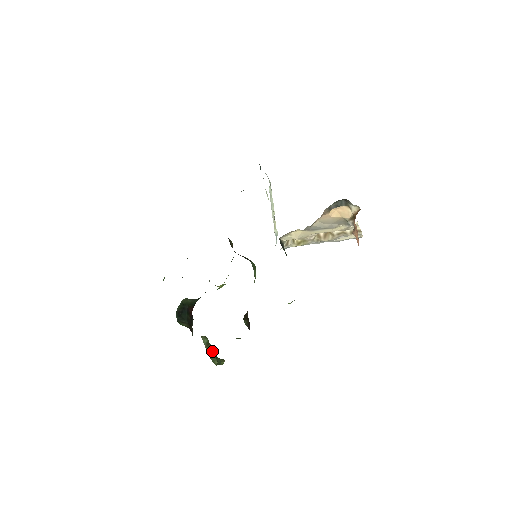
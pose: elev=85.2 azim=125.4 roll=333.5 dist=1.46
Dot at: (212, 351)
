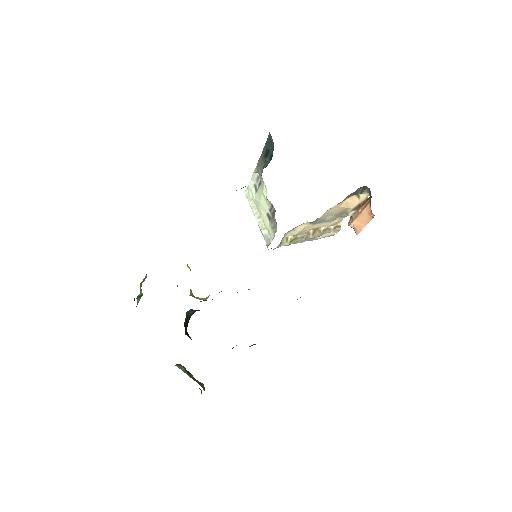
Dot at: (194, 378)
